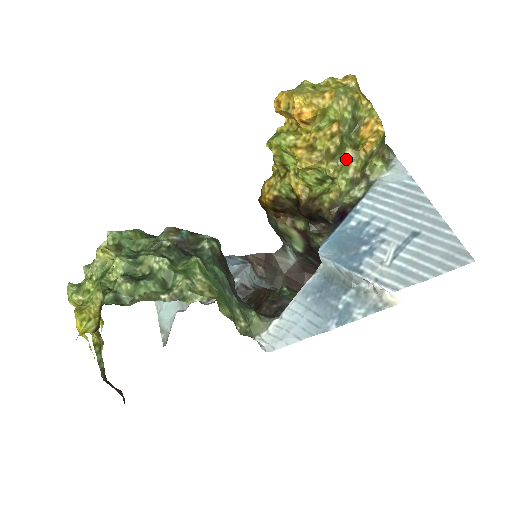
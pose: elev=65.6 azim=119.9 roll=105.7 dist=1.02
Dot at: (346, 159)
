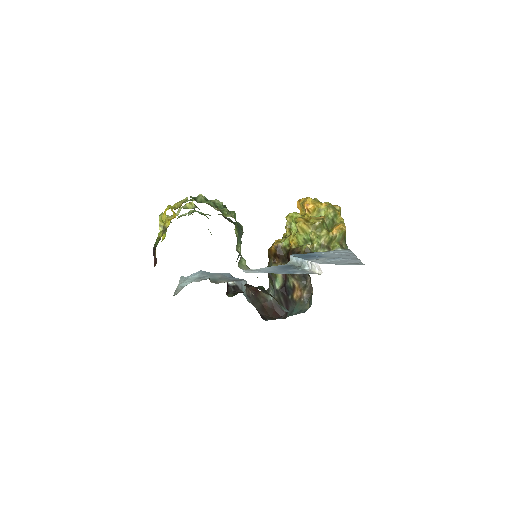
Dot at: (322, 233)
